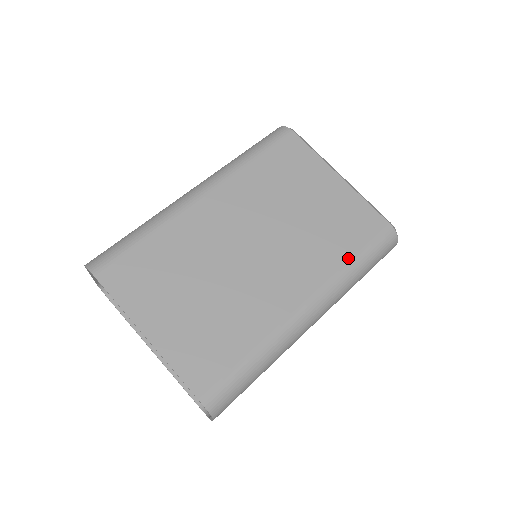
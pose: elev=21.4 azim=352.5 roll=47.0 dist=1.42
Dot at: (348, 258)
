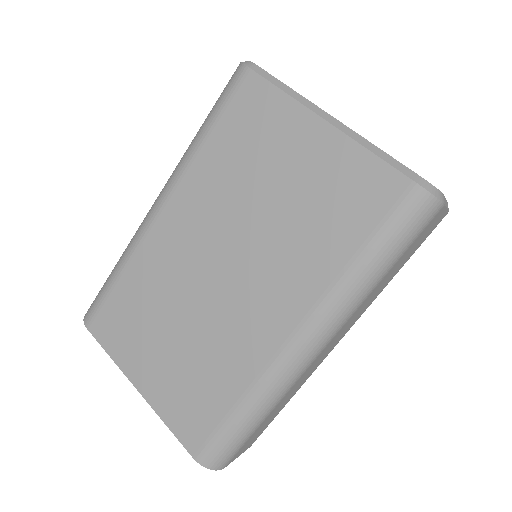
Dot at: (346, 258)
